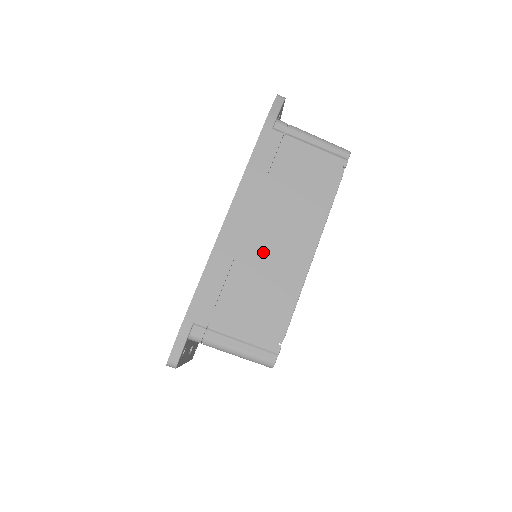
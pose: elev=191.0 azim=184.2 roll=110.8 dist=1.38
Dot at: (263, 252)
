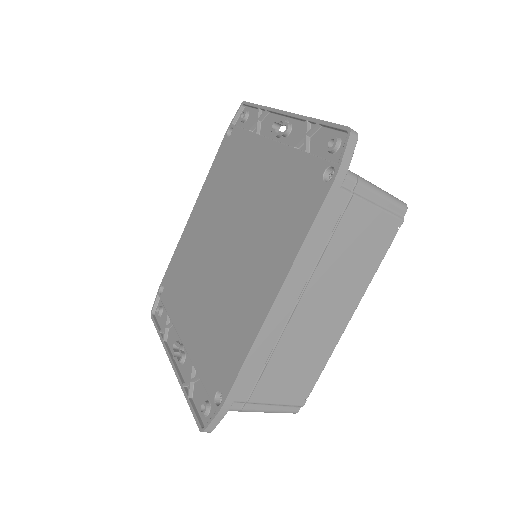
Dot at: (306, 327)
